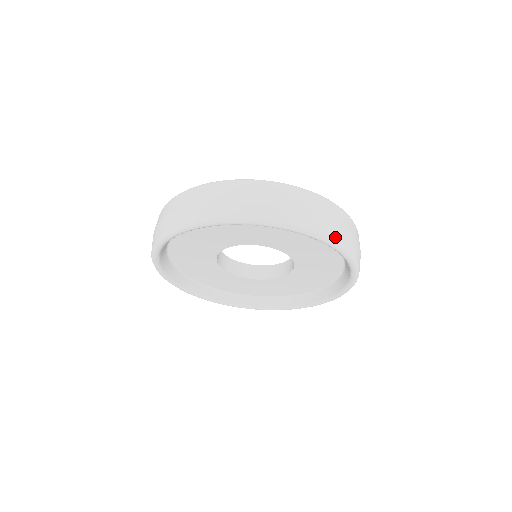
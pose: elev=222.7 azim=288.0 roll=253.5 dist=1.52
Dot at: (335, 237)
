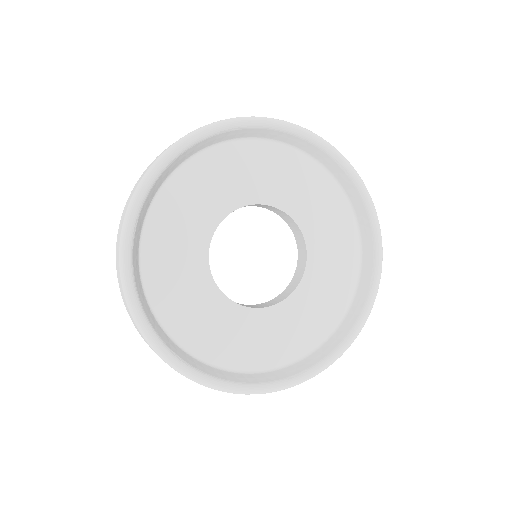
Dot at: occluded
